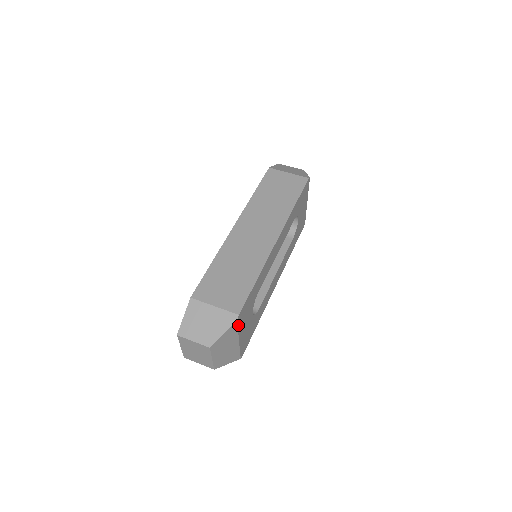
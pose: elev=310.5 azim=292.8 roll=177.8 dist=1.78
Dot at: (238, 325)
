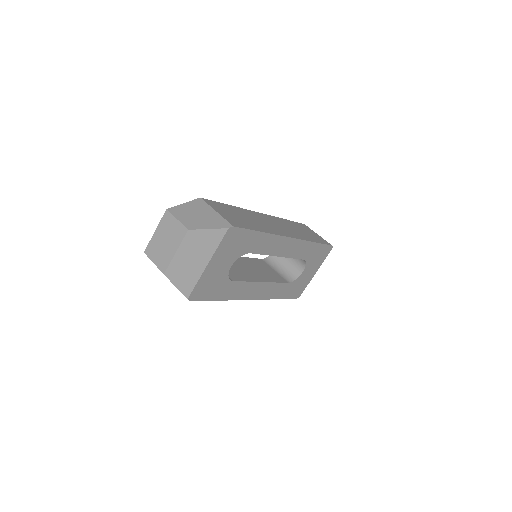
Dot at: (223, 239)
